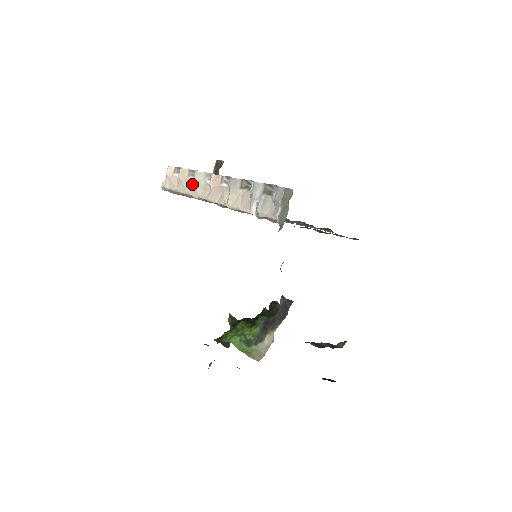
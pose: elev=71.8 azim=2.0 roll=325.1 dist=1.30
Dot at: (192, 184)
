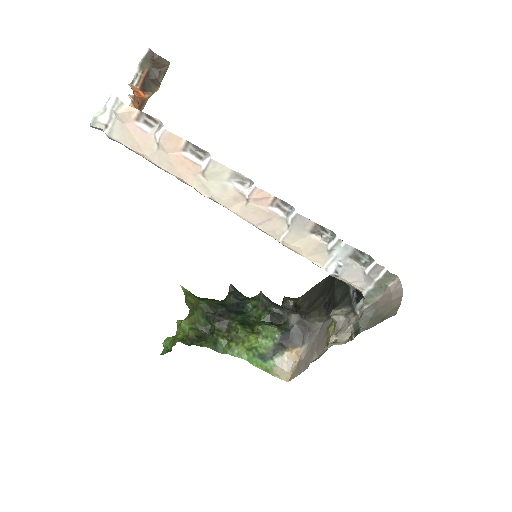
Dot at: (196, 171)
